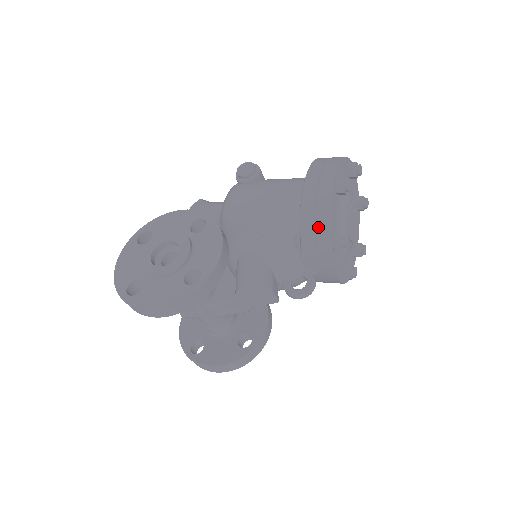
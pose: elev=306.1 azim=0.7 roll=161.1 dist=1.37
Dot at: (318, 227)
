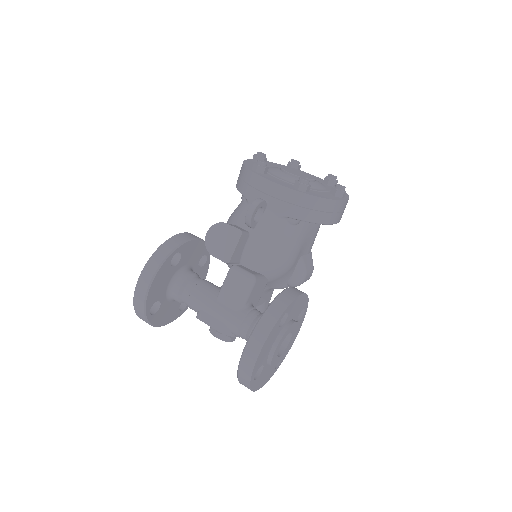
Dot at: (241, 175)
